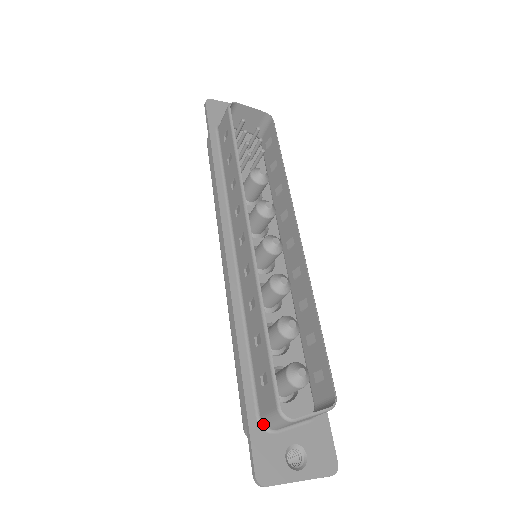
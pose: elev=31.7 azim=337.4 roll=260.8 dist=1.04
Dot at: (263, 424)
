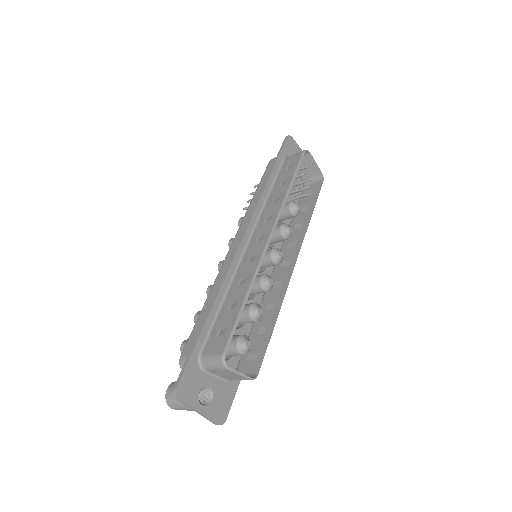
Dot at: (200, 360)
